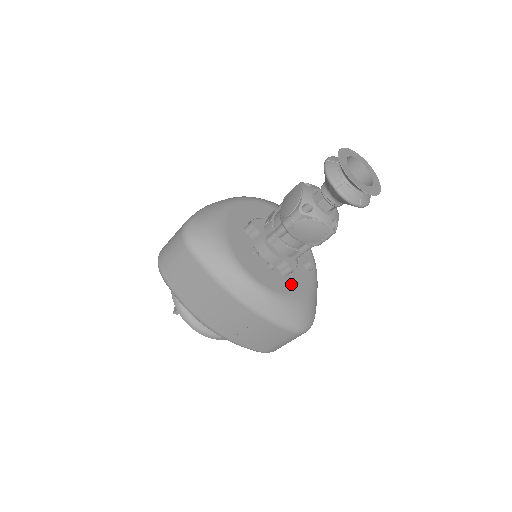
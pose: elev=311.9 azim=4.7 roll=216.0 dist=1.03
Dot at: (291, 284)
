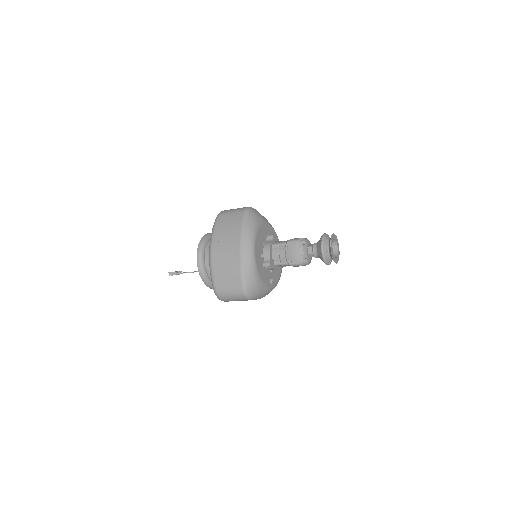
Dot at: (262, 271)
